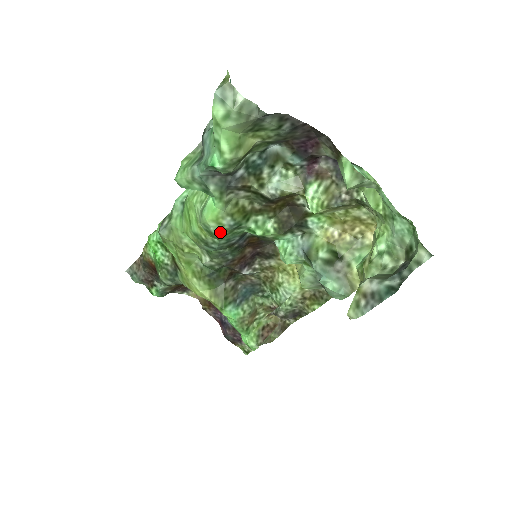
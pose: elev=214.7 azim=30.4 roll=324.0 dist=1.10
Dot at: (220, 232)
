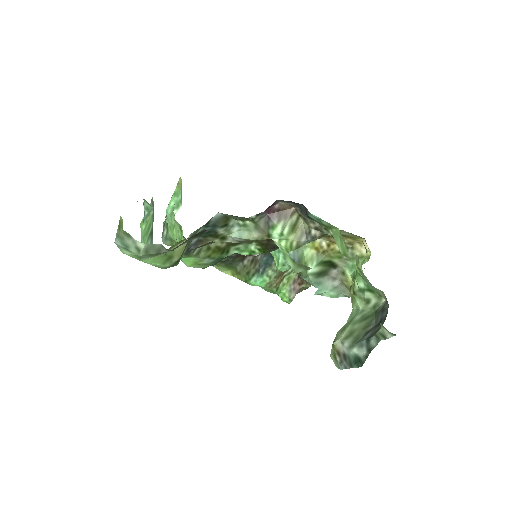
Dot at: (206, 266)
